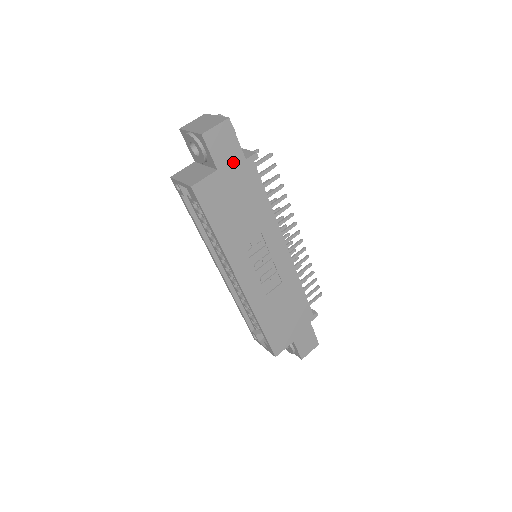
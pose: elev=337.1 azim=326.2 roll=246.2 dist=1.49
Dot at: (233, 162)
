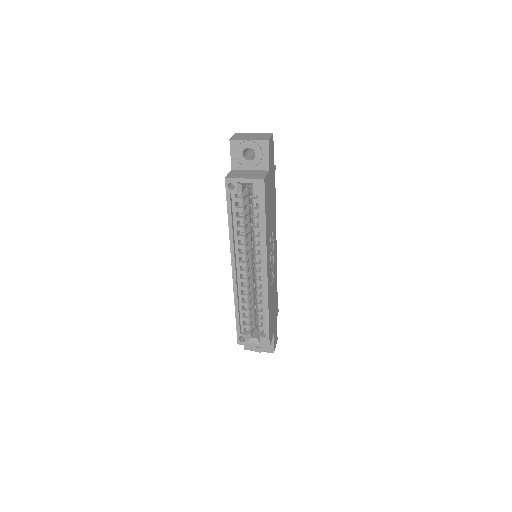
Dot at: (272, 168)
